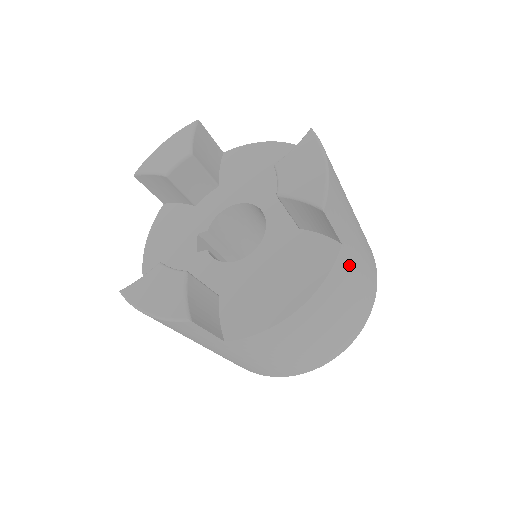
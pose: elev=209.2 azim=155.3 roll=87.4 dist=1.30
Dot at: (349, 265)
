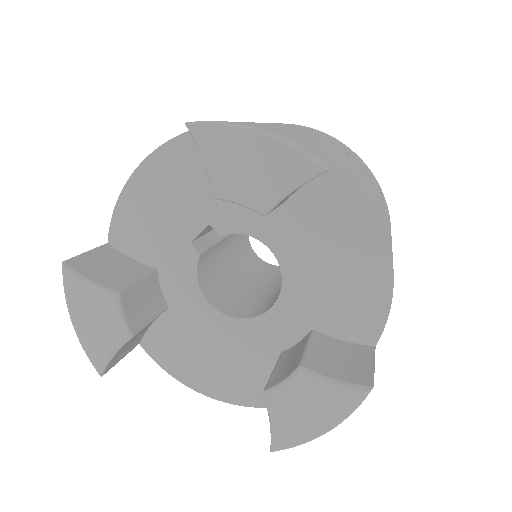
Dot at: occluded
